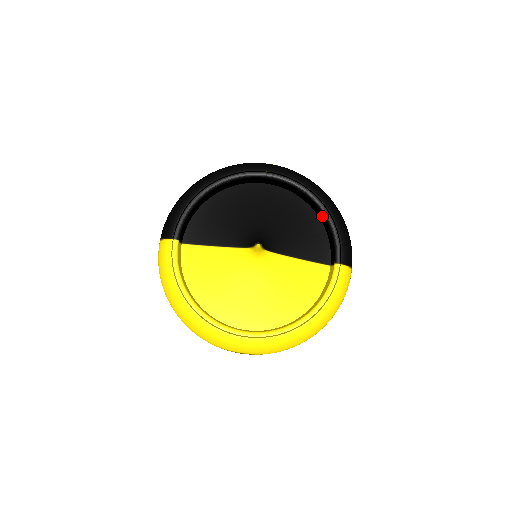
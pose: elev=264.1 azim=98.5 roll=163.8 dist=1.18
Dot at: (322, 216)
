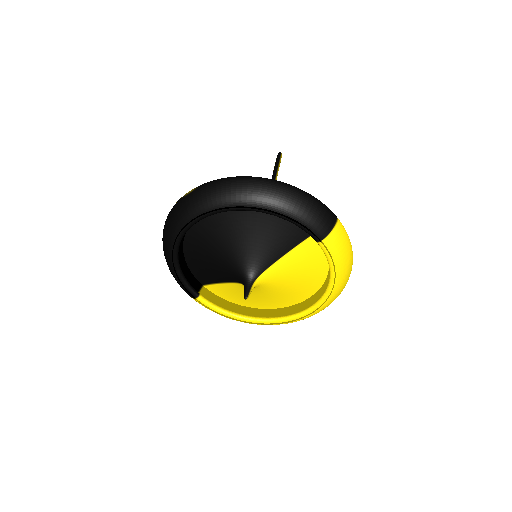
Dot at: occluded
